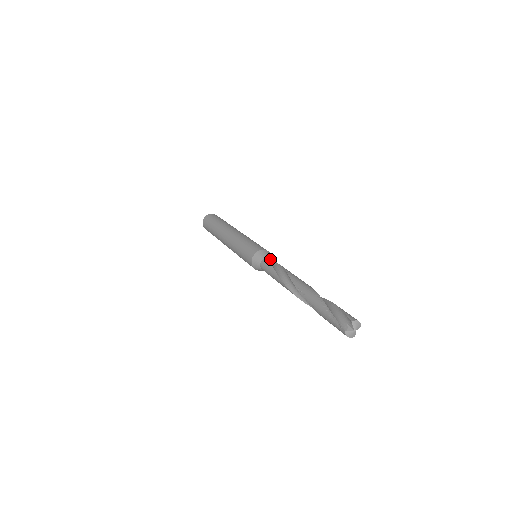
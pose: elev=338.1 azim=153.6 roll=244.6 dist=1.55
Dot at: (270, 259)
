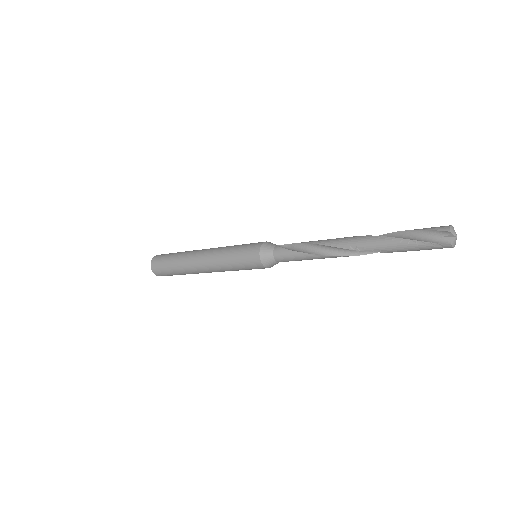
Dot at: (279, 247)
